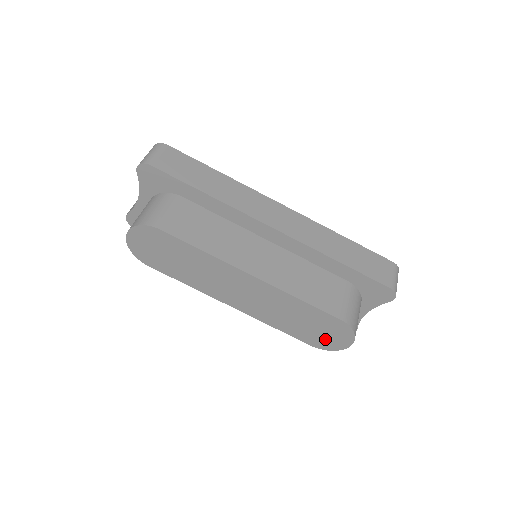
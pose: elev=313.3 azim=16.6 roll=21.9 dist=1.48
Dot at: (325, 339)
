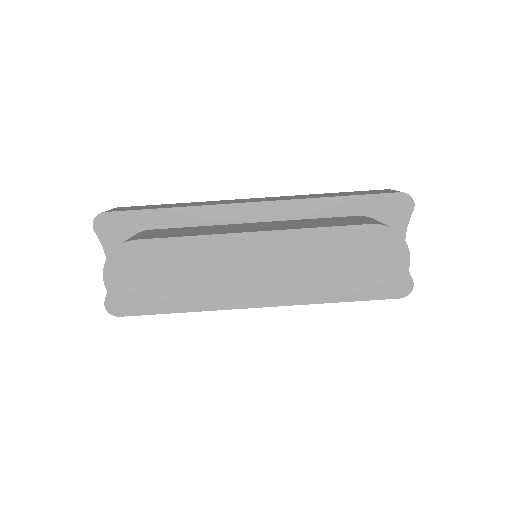
Dot at: (379, 272)
